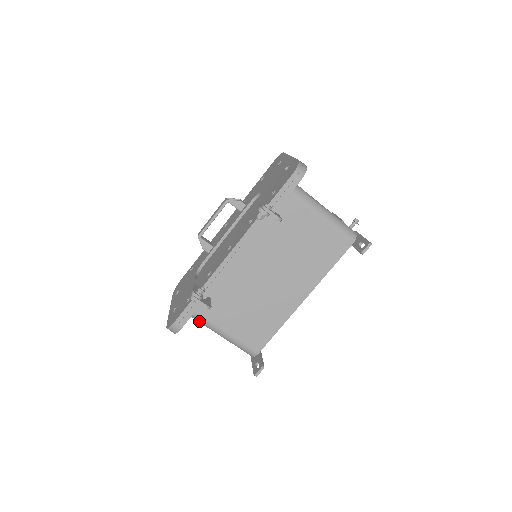
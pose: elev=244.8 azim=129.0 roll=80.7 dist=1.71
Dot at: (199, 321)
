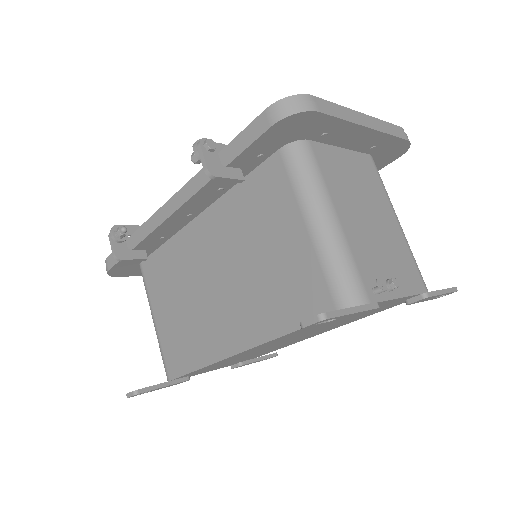
Dot at: occluded
